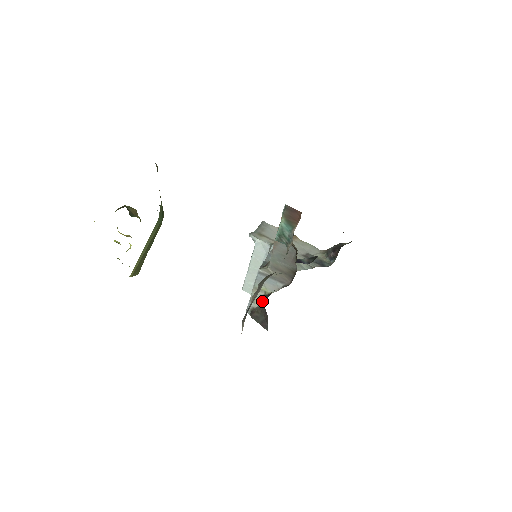
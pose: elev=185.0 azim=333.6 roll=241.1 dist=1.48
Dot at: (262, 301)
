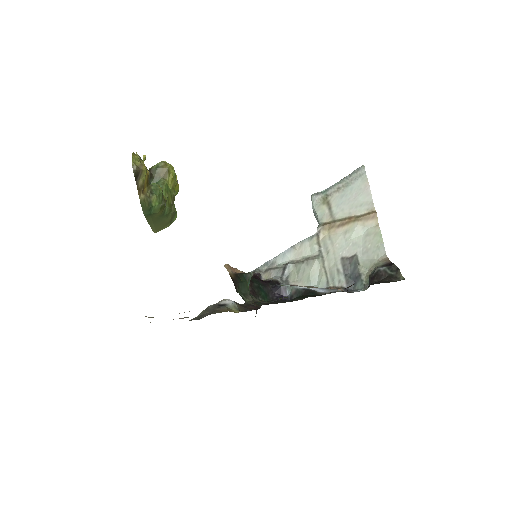
Dot at: occluded
